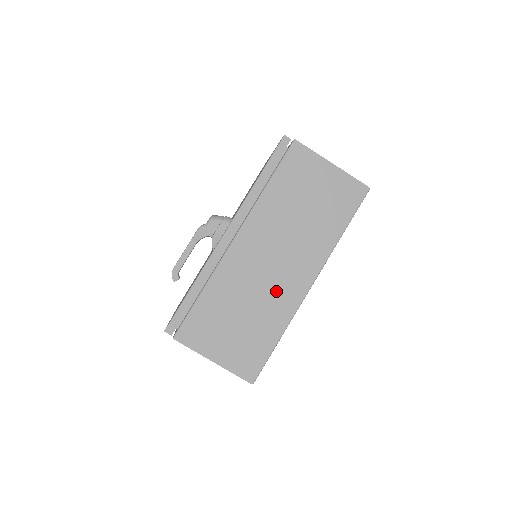
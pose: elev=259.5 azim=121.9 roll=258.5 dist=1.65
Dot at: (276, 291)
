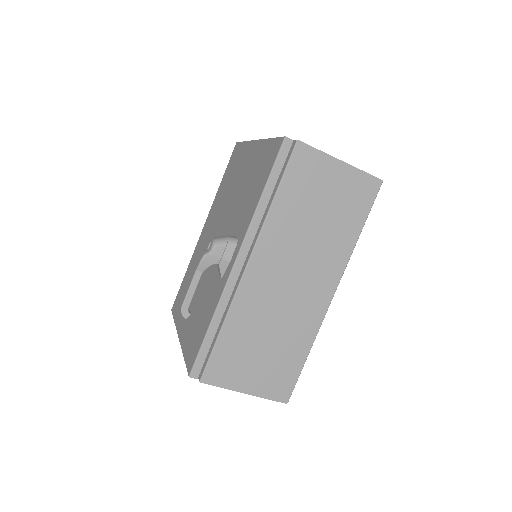
Dot at: (298, 310)
